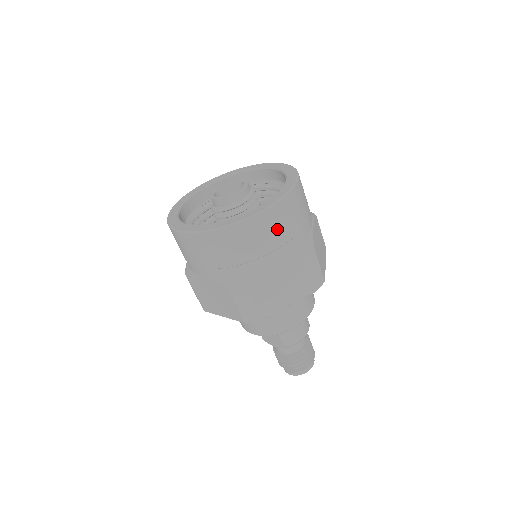
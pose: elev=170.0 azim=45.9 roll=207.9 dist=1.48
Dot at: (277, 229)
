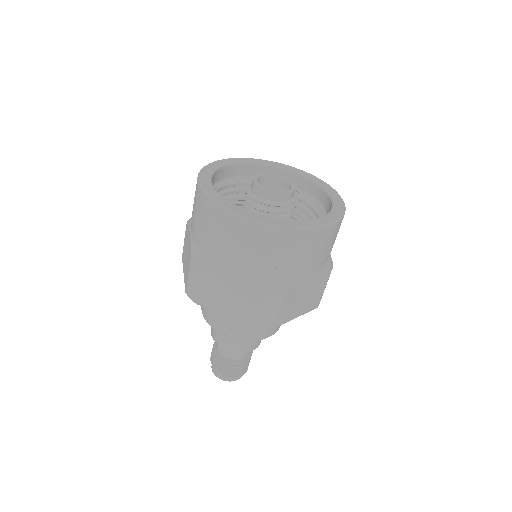
Dot at: (330, 243)
